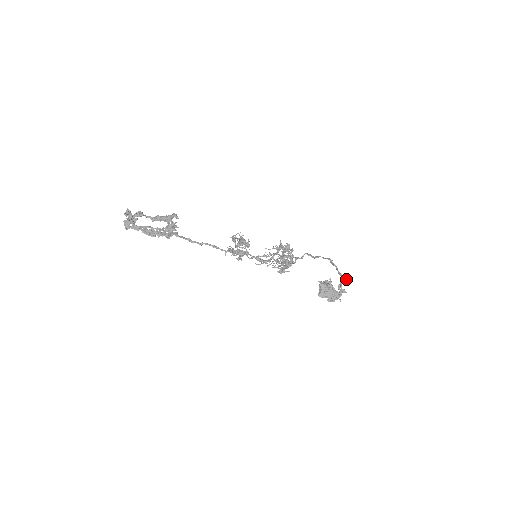
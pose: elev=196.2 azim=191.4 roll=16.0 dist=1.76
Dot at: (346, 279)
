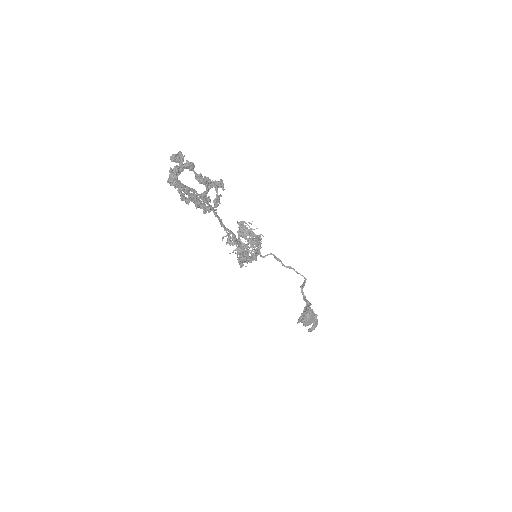
Dot at: occluded
